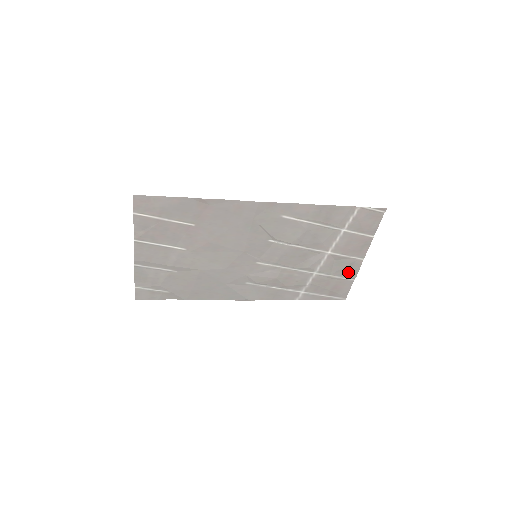
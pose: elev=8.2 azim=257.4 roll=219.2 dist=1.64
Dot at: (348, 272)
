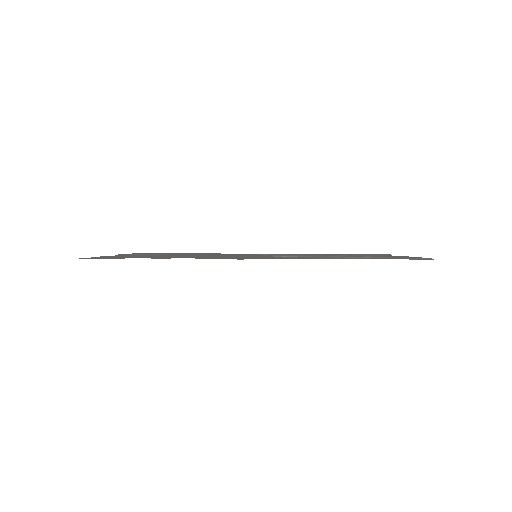
Dot at: occluded
